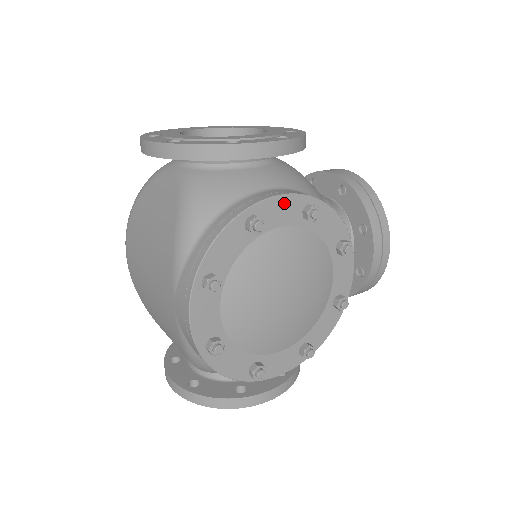
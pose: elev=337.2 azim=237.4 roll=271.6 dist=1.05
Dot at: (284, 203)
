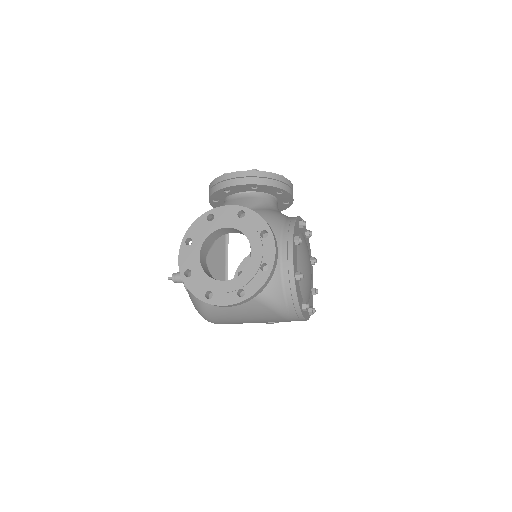
Dot at: (294, 255)
